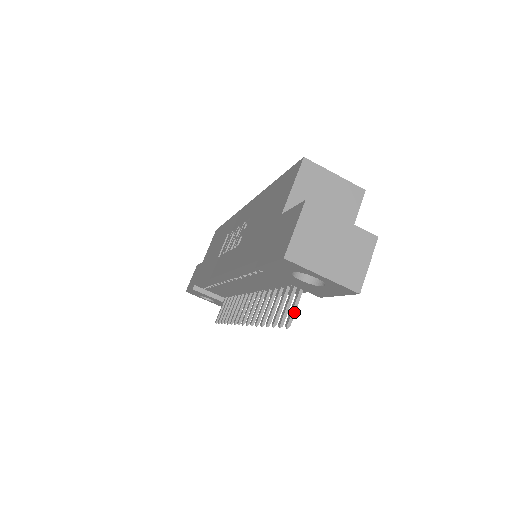
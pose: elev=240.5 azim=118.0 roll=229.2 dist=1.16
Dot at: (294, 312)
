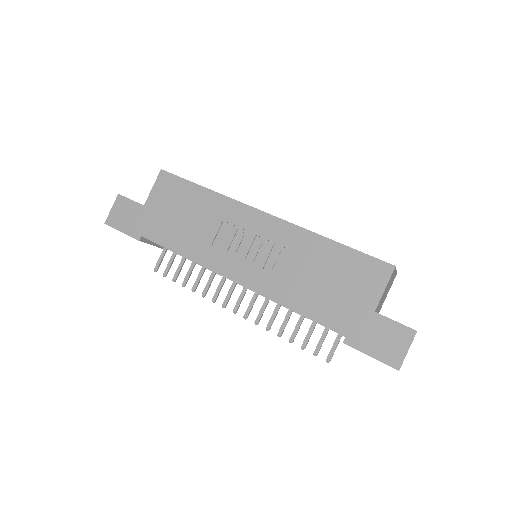
Dot at: occluded
